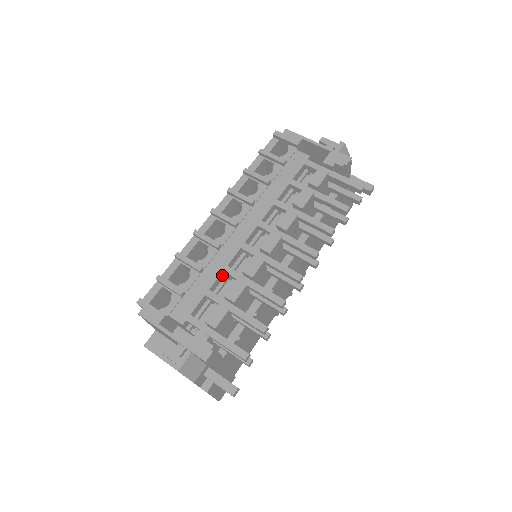
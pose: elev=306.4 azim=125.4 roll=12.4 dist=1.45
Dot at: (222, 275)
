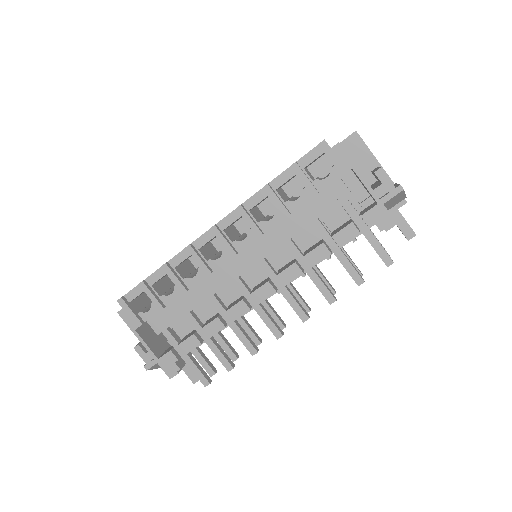
Dot at: (207, 298)
